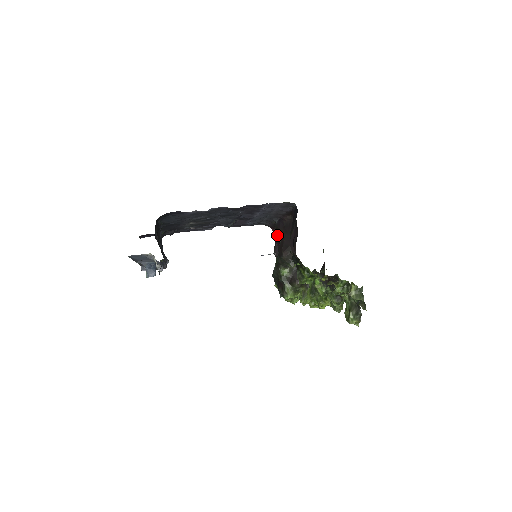
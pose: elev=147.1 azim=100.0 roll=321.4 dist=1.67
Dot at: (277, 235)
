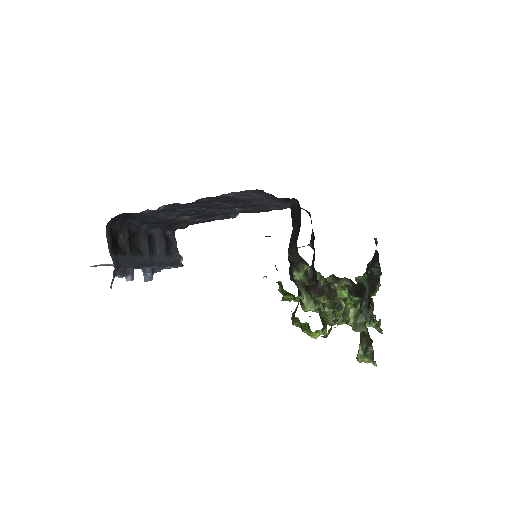
Dot at: occluded
